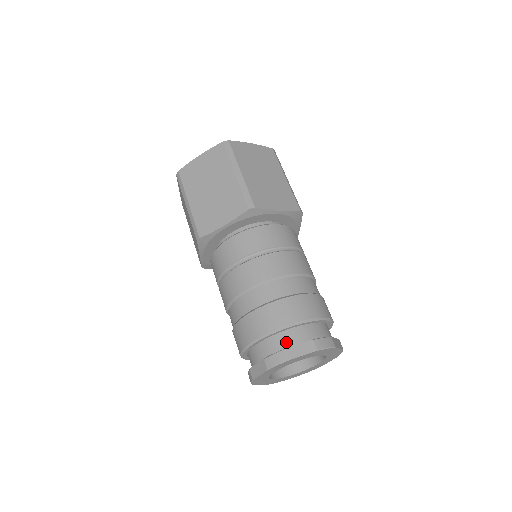
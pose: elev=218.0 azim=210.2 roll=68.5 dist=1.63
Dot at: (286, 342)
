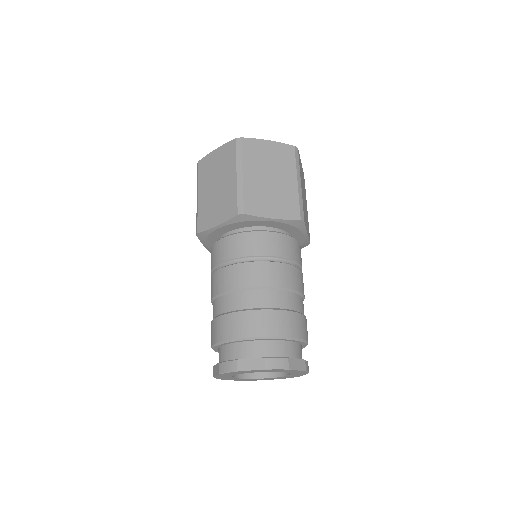
Dot at: (286, 352)
